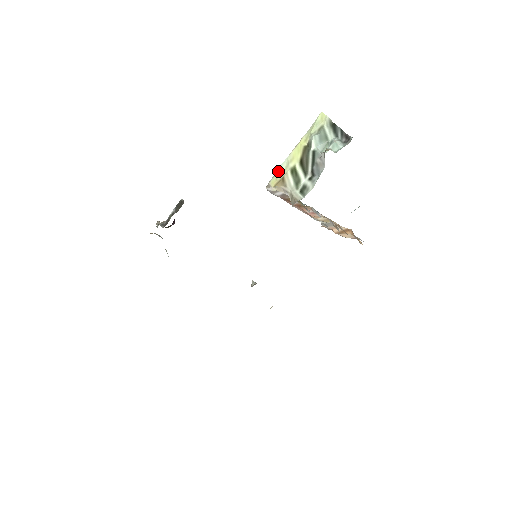
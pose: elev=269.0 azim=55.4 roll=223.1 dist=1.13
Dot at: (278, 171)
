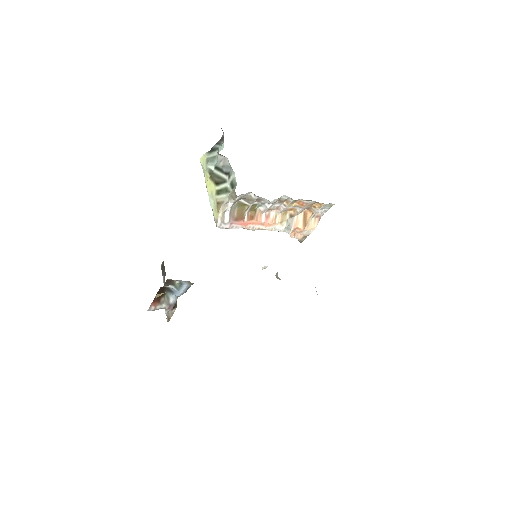
Dot at: (212, 208)
